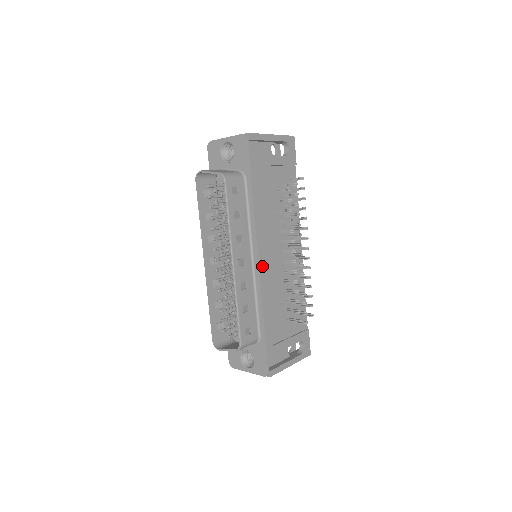
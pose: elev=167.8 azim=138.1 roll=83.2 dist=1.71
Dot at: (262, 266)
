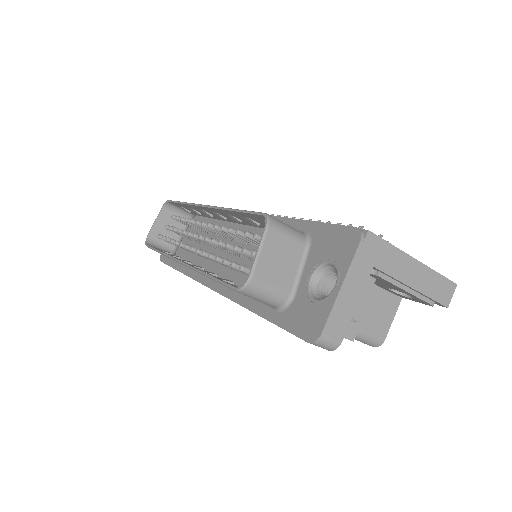
Dot at: occluded
